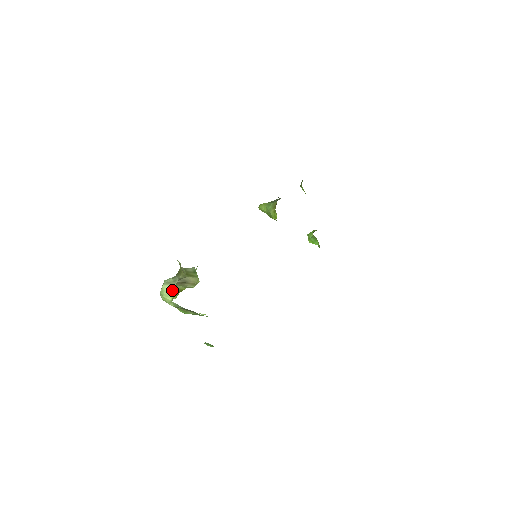
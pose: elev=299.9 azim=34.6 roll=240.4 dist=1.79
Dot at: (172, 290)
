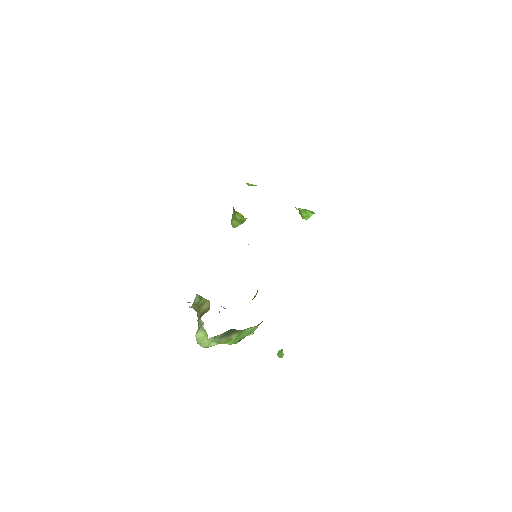
Dot at: (203, 332)
